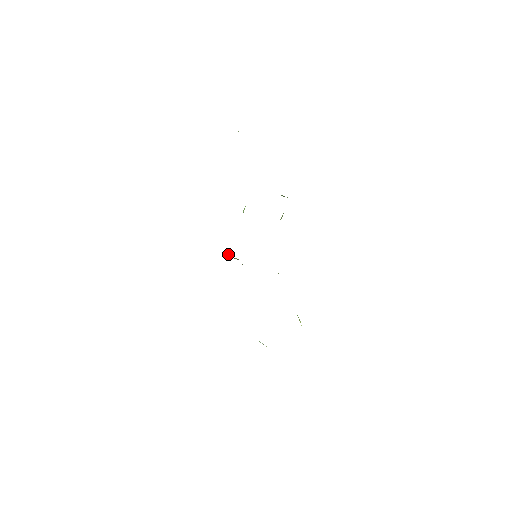
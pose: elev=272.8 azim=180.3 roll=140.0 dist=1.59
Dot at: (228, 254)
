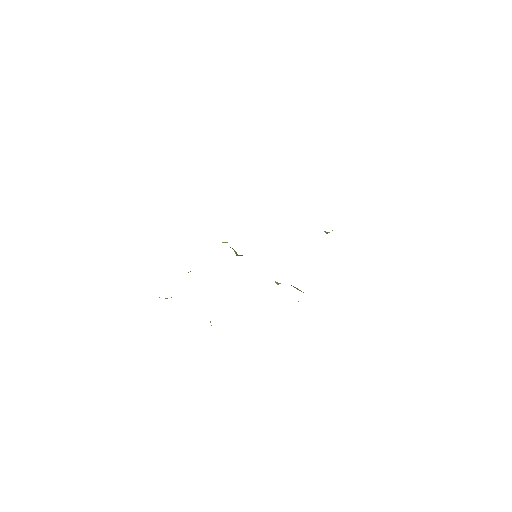
Dot at: occluded
